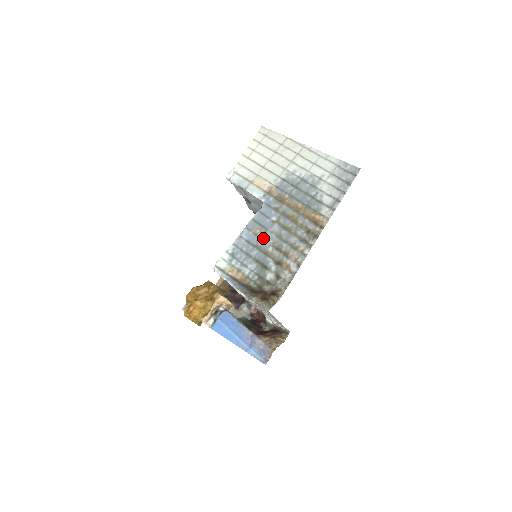
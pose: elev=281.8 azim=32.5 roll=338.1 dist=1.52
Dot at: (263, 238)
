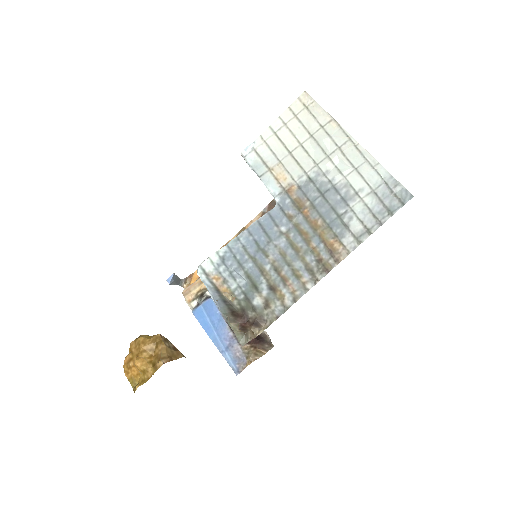
Dot at: (263, 250)
